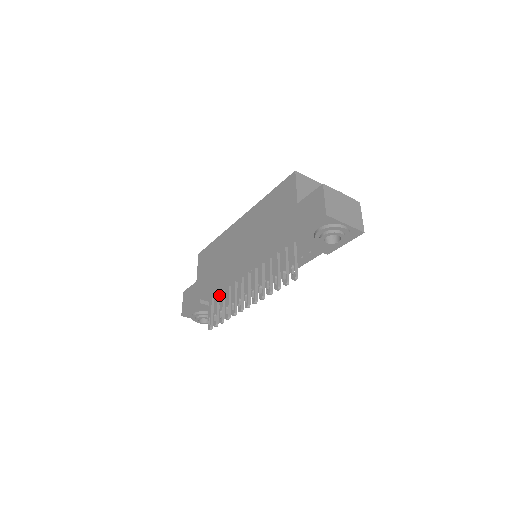
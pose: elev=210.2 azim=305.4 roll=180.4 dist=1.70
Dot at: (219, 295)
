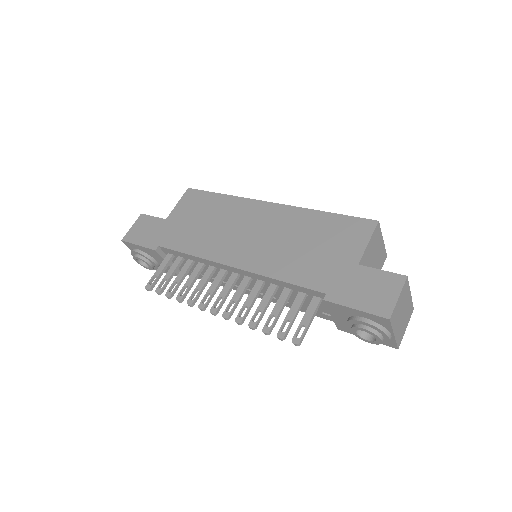
Dot at: (184, 260)
